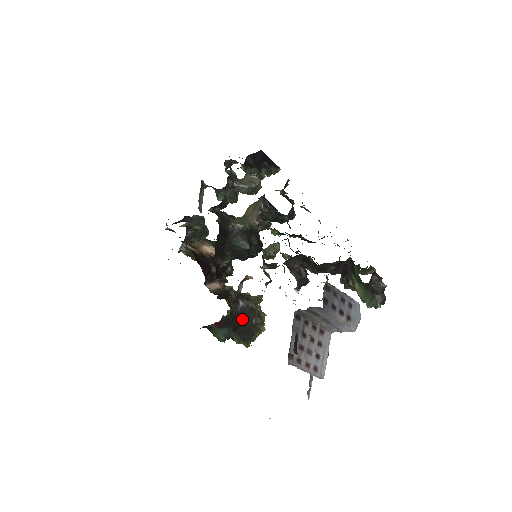
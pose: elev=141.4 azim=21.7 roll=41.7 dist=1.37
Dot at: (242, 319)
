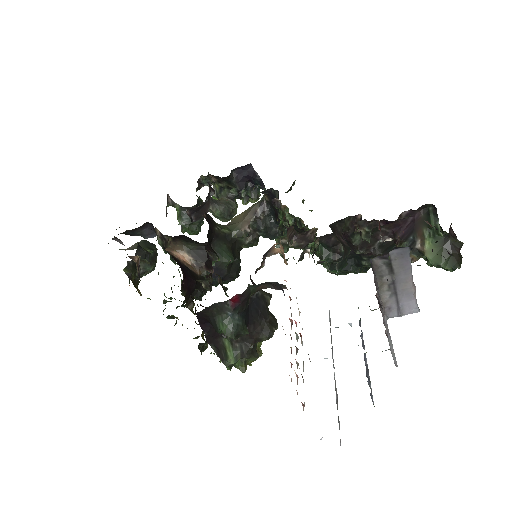
Dot at: (256, 312)
